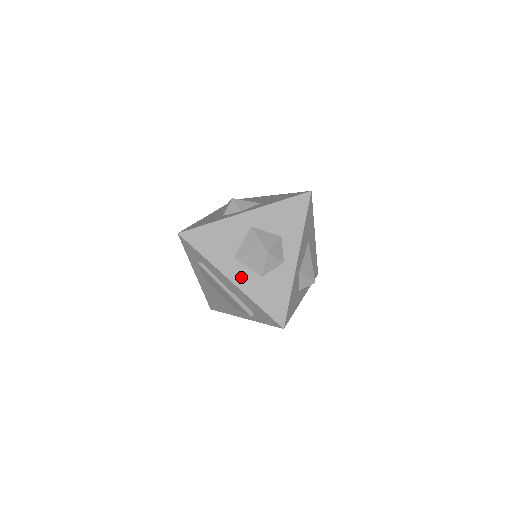
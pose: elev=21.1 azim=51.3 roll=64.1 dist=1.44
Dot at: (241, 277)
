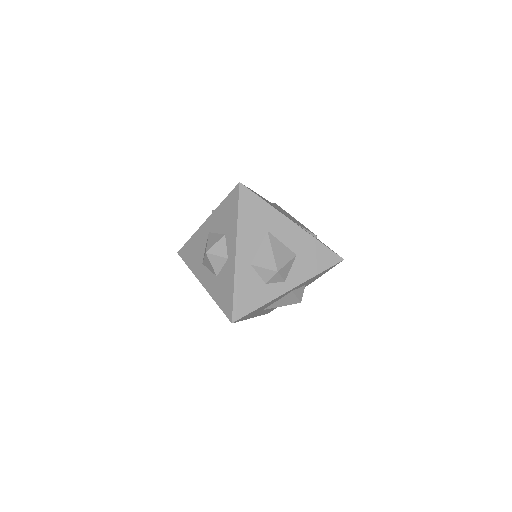
Dot at: (207, 280)
